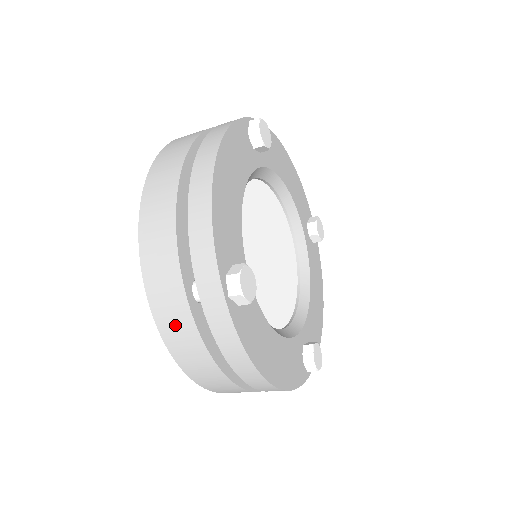
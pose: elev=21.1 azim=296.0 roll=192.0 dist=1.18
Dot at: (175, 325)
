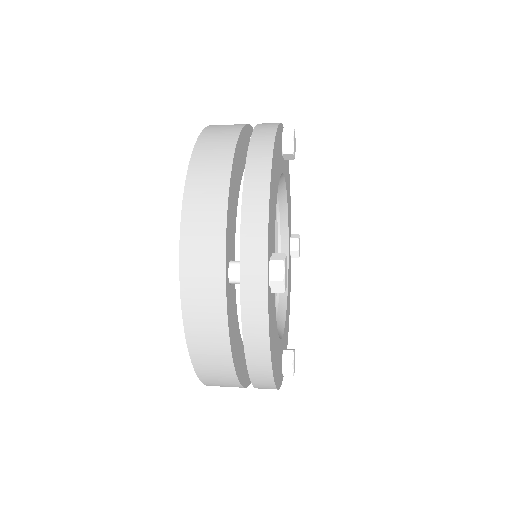
Dot at: (203, 301)
